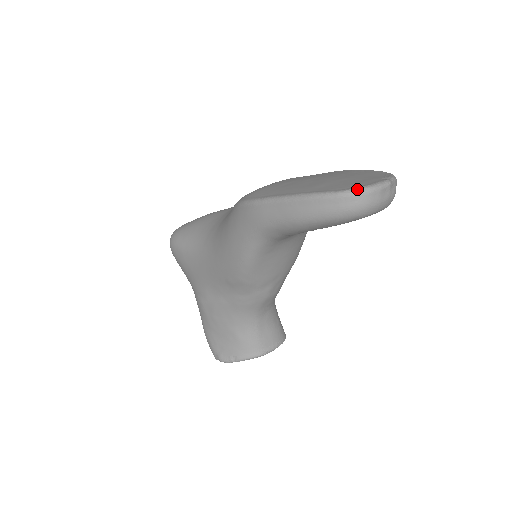
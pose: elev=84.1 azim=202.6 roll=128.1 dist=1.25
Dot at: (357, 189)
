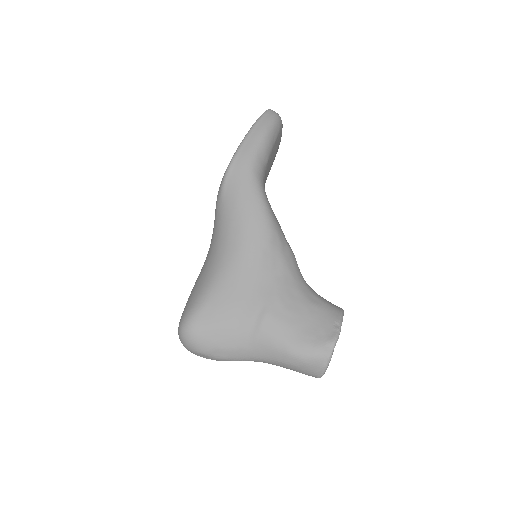
Dot at: occluded
